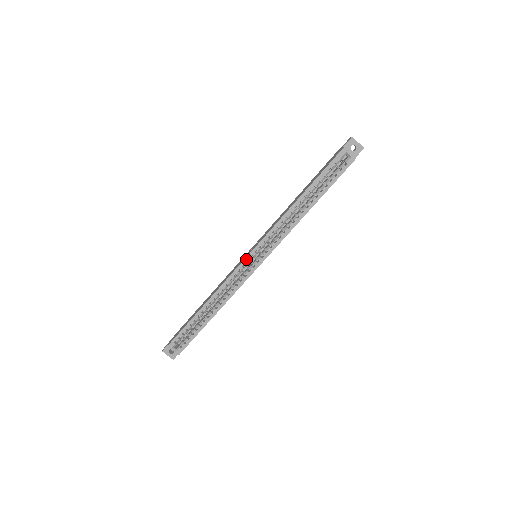
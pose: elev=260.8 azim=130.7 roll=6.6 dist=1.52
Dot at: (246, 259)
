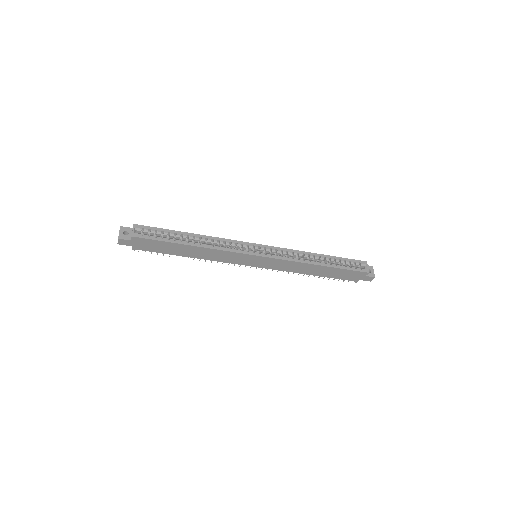
Dot at: (254, 244)
